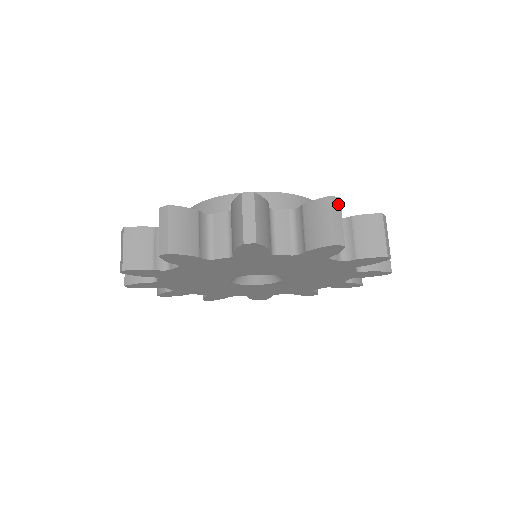
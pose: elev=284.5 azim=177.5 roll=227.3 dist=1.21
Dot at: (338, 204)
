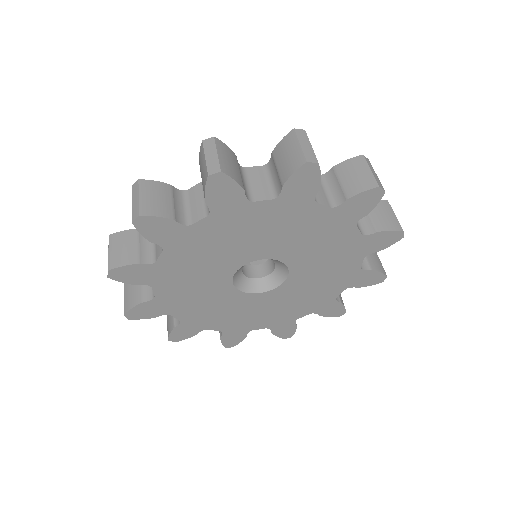
Dot at: (369, 163)
